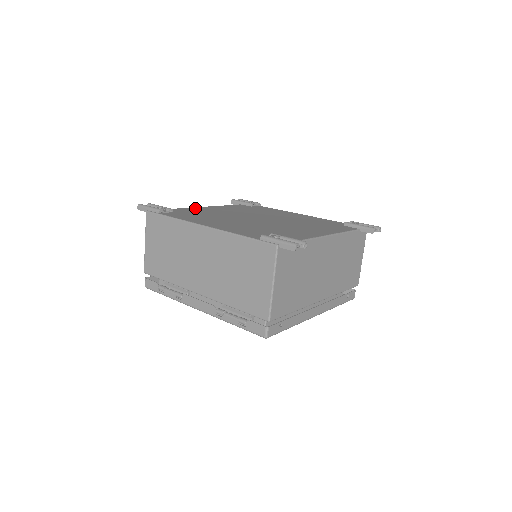
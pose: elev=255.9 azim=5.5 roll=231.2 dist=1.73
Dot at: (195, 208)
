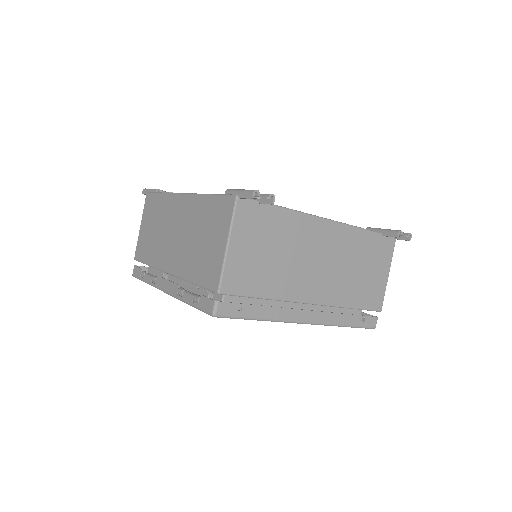
Dot at: occluded
